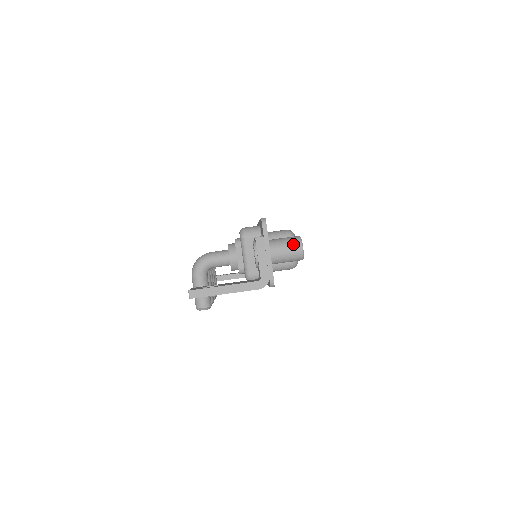
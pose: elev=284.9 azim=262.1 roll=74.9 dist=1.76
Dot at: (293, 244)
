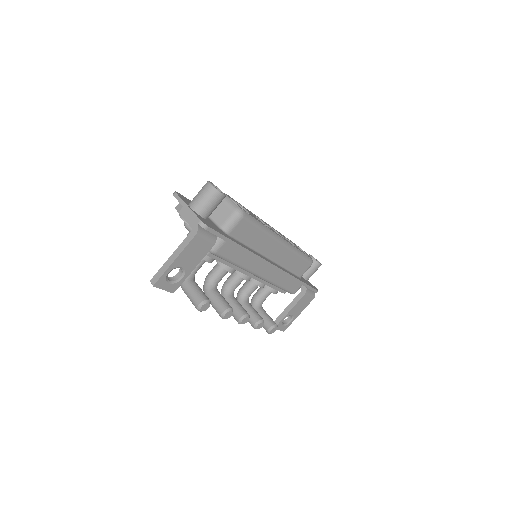
Dot at: (203, 188)
